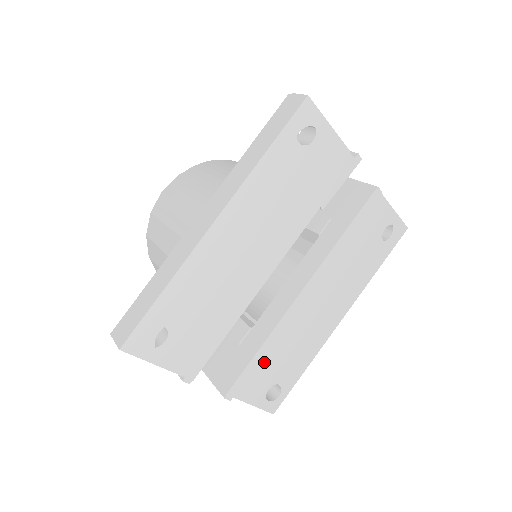
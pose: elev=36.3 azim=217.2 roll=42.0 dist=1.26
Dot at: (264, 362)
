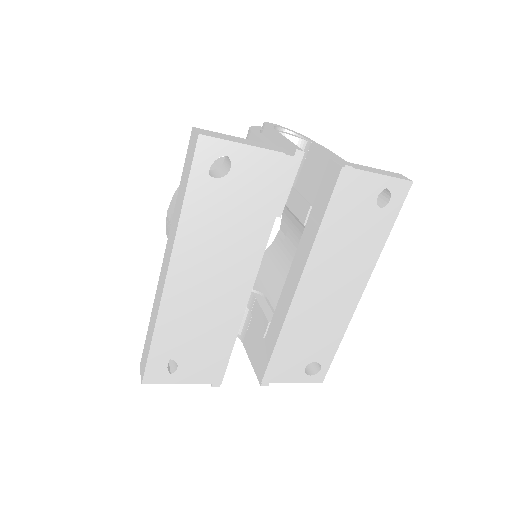
Dot at: (287, 351)
